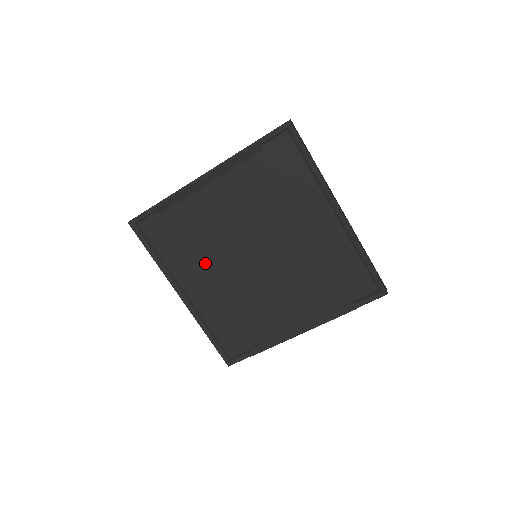
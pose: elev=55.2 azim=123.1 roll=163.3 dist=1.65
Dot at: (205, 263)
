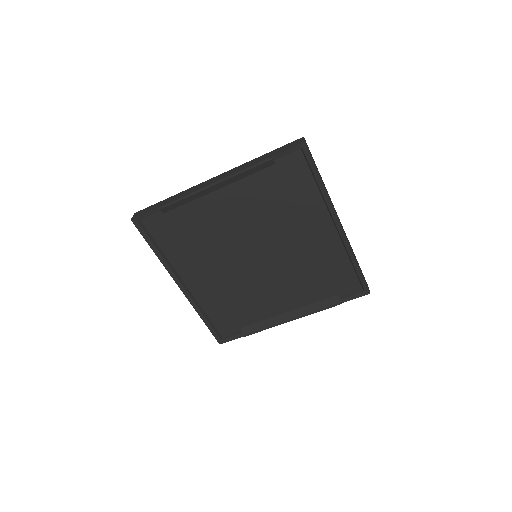
Dot at: (206, 259)
